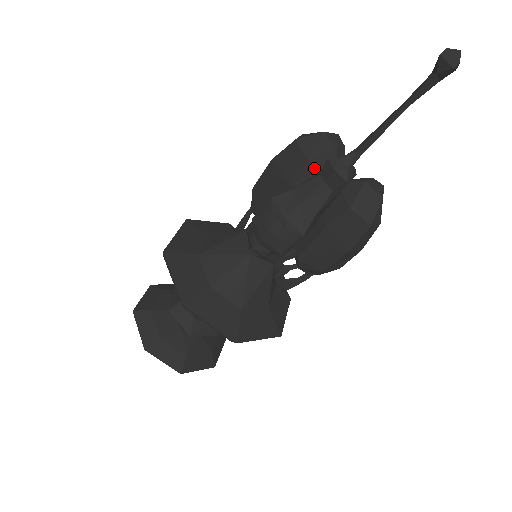
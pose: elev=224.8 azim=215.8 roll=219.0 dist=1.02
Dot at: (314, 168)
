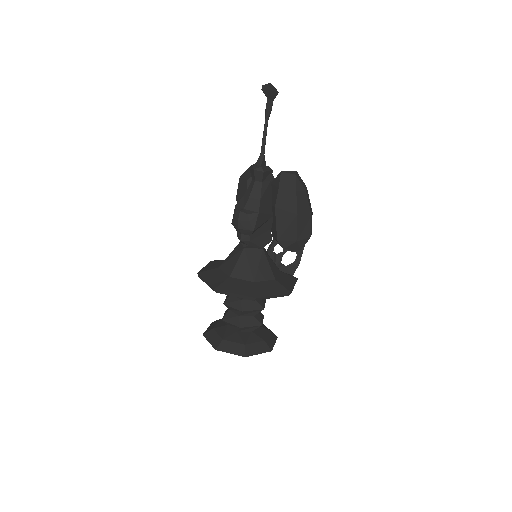
Dot at: occluded
